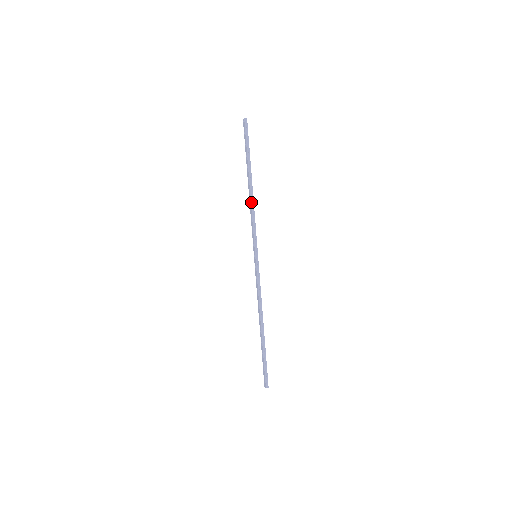
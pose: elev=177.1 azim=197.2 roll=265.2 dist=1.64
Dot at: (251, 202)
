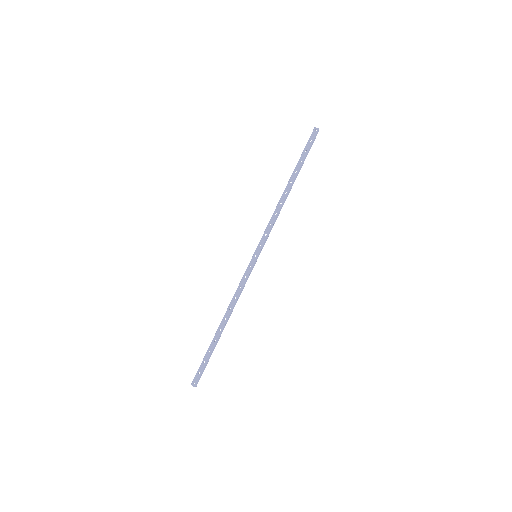
Dot at: (282, 205)
